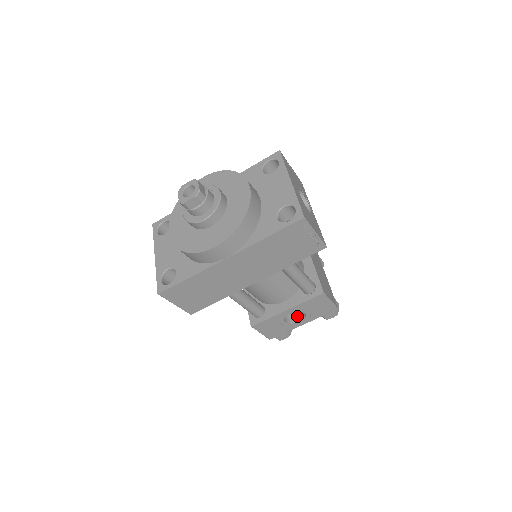
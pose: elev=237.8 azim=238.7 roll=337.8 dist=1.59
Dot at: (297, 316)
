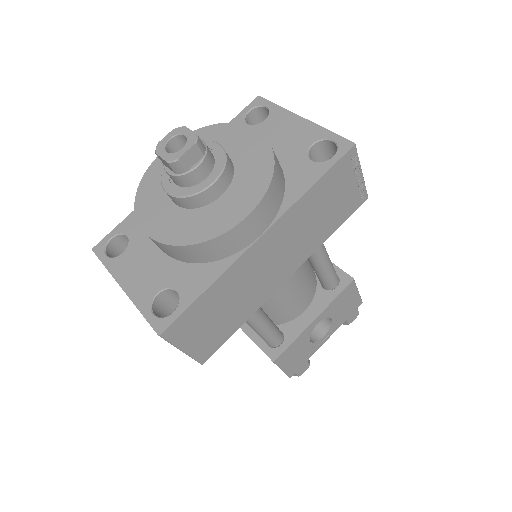
Dot at: (317, 330)
